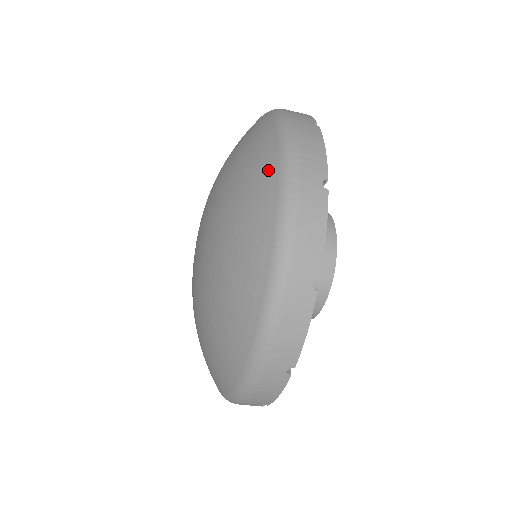
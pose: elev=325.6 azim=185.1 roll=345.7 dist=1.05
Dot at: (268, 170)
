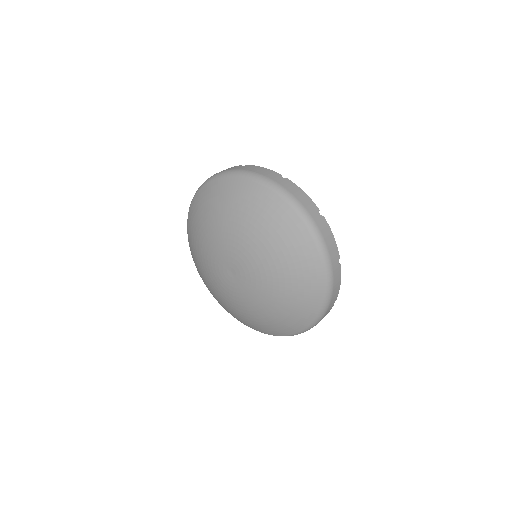
Dot at: (257, 191)
